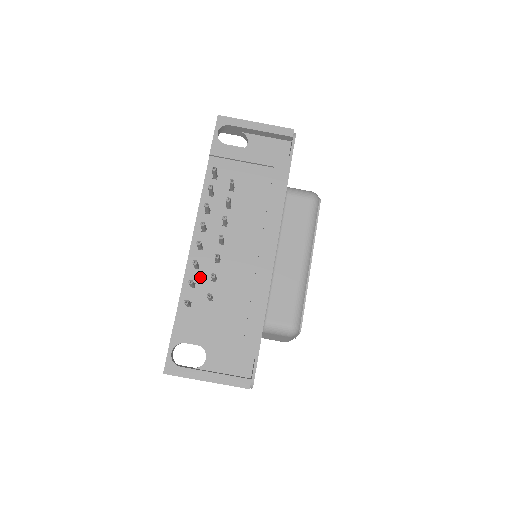
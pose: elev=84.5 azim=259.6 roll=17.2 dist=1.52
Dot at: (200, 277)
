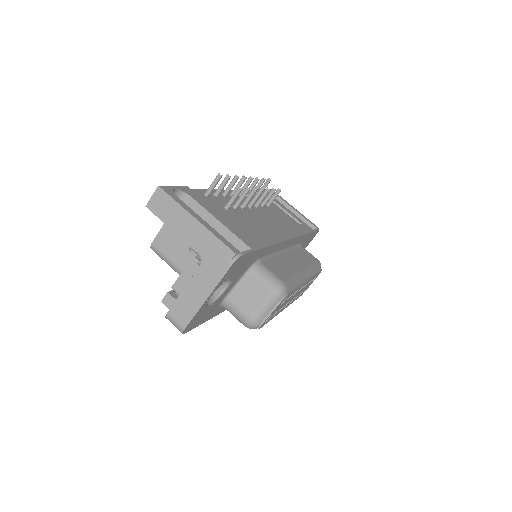
Dot at: (224, 199)
